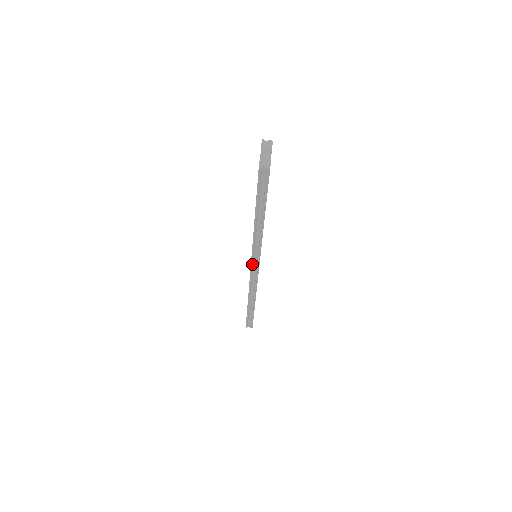
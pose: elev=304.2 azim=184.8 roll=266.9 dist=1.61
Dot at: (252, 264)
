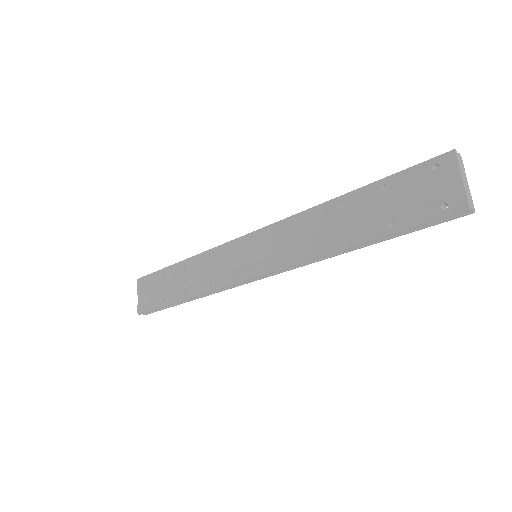
Dot at: (264, 275)
